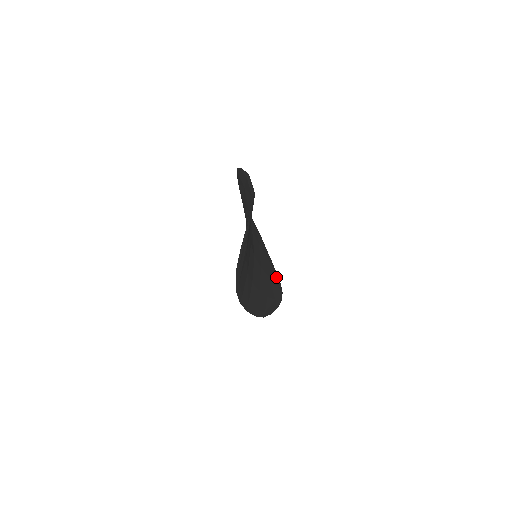
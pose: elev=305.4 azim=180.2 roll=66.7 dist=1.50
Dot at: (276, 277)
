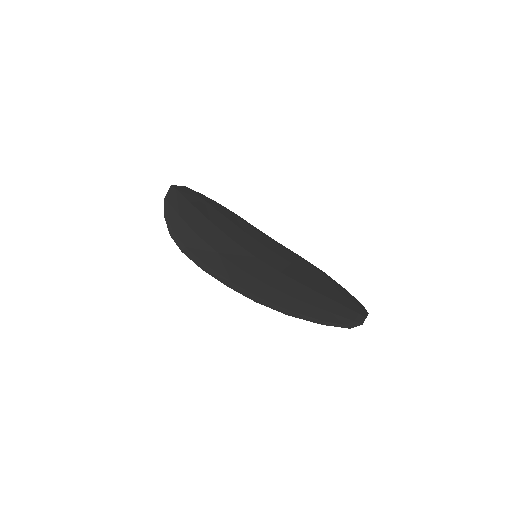
Dot at: (345, 299)
